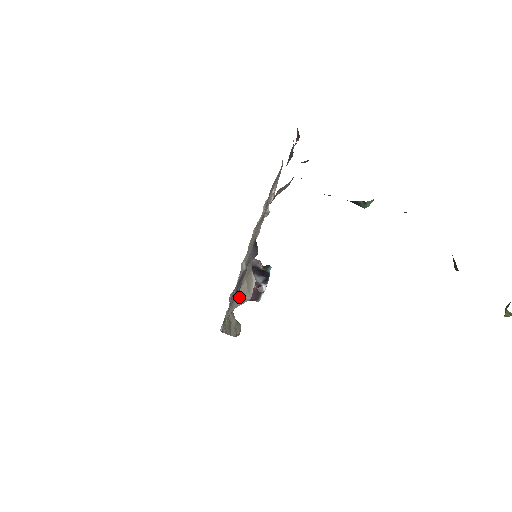
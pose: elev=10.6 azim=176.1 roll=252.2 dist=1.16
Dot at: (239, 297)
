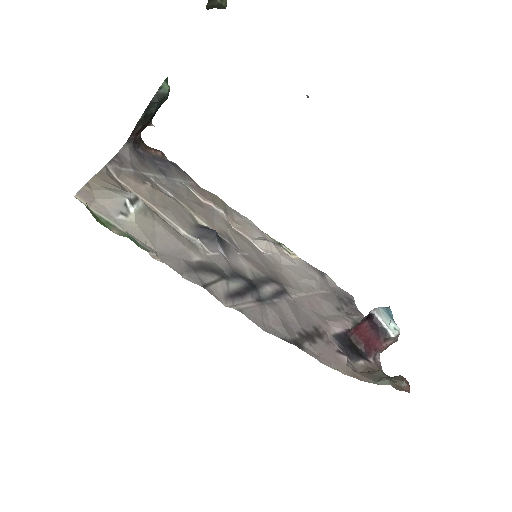
Dot at: (100, 197)
